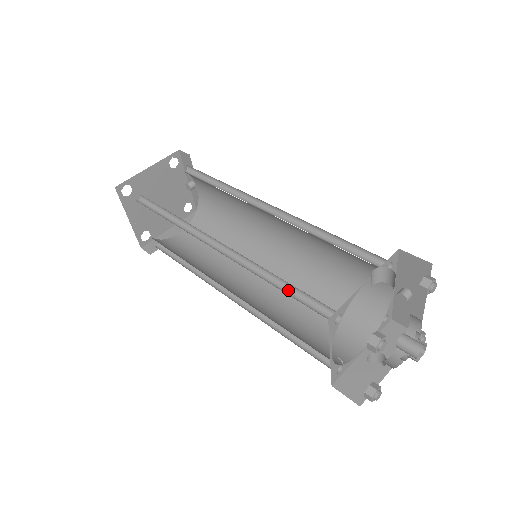
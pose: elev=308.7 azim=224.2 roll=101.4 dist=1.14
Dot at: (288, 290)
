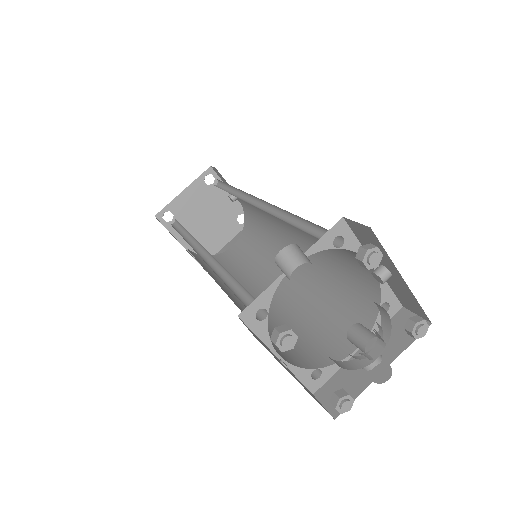
Dot at: (238, 288)
